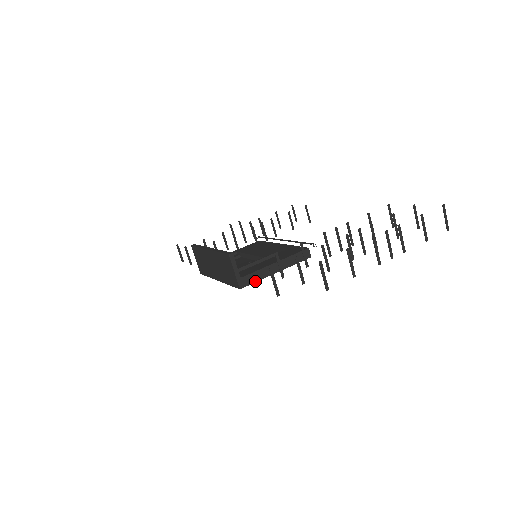
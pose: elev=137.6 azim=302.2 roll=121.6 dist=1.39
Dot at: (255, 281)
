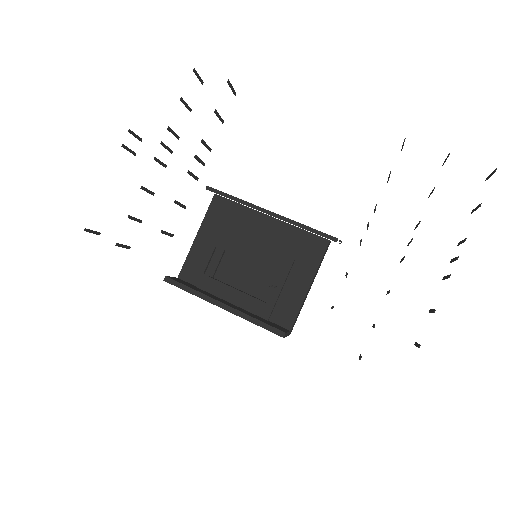
Dot at: occluded
